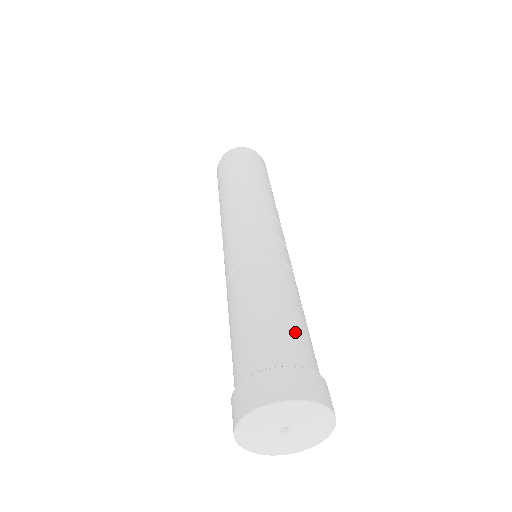
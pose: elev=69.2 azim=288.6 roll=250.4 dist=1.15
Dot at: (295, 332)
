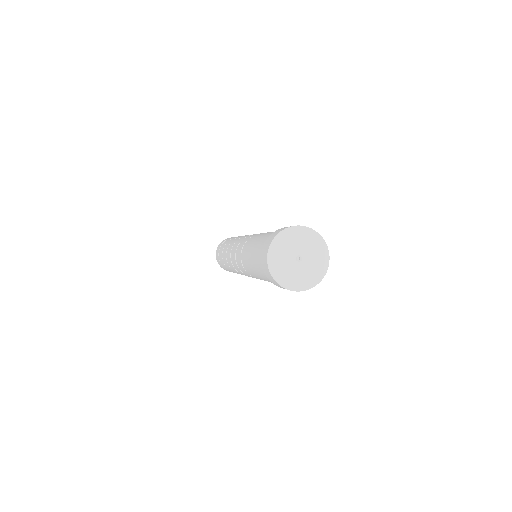
Dot at: occluded
